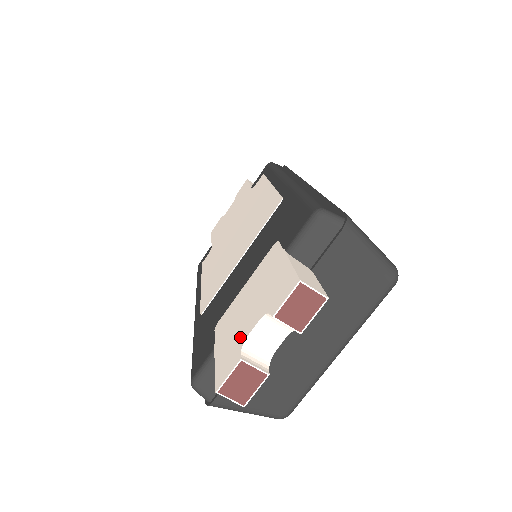
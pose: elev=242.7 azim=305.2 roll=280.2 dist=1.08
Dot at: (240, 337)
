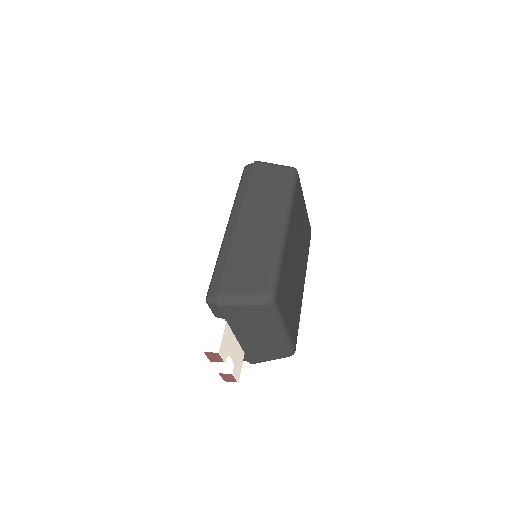
Dot at: occluded
